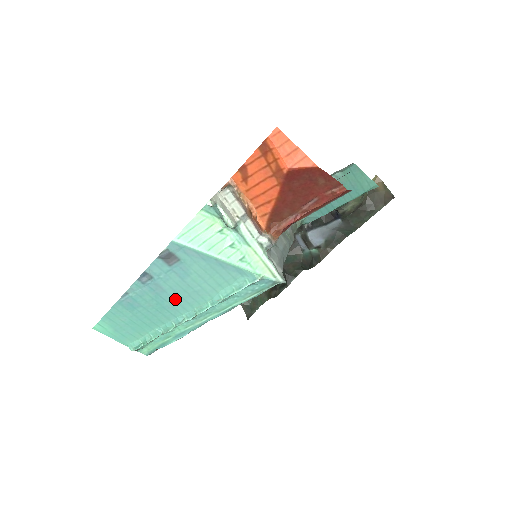
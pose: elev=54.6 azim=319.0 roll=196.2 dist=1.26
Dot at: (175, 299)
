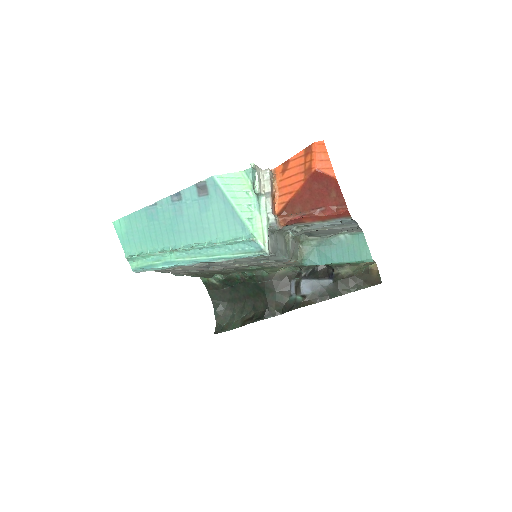
Dot at: (185, 227)
